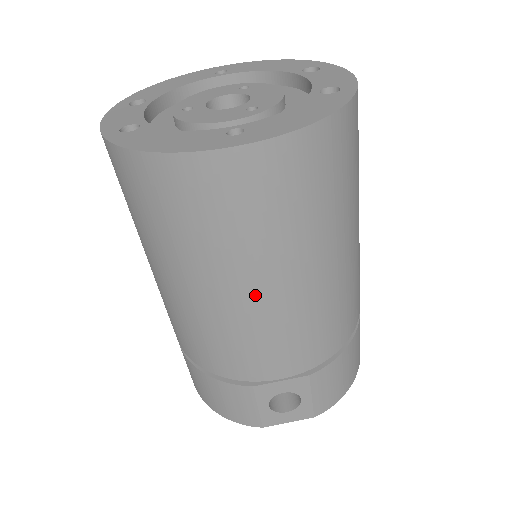
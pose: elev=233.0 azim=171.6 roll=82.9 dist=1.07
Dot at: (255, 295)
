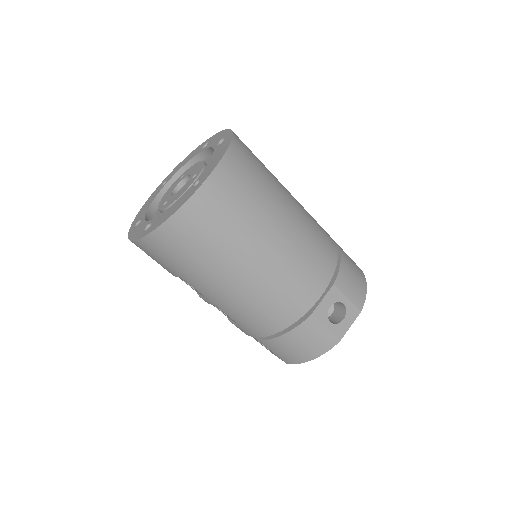
Dot at: (267, 253)
